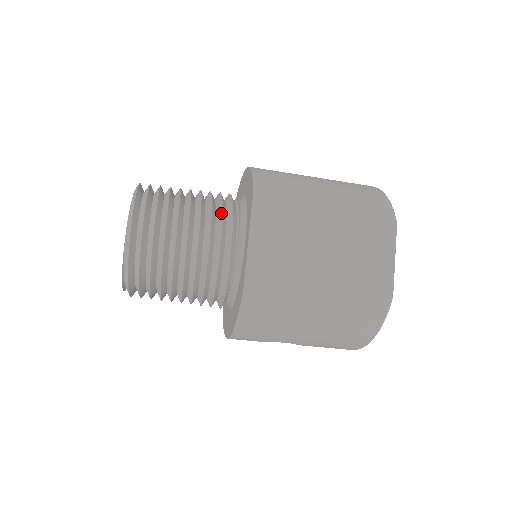
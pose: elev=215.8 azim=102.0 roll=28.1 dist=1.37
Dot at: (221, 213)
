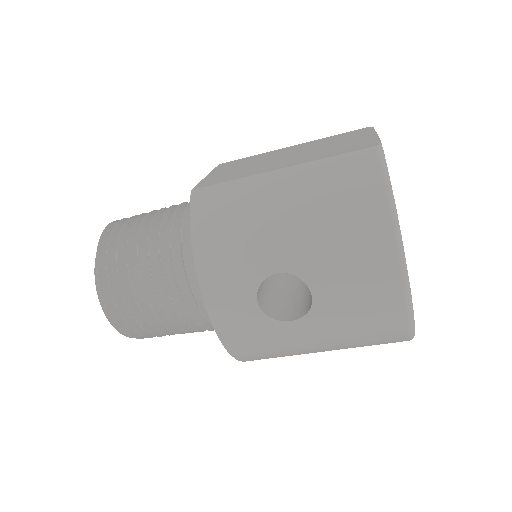
Dot at: occluded
